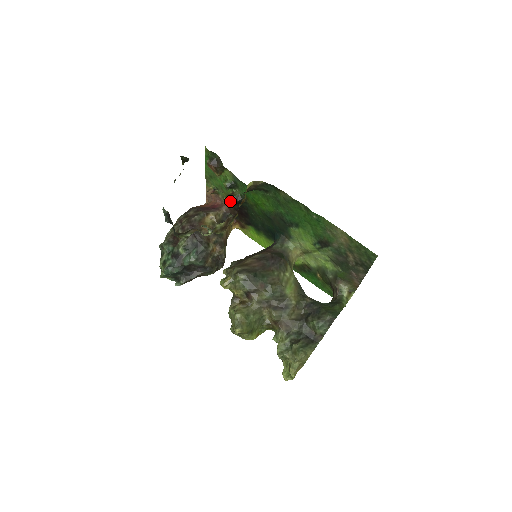
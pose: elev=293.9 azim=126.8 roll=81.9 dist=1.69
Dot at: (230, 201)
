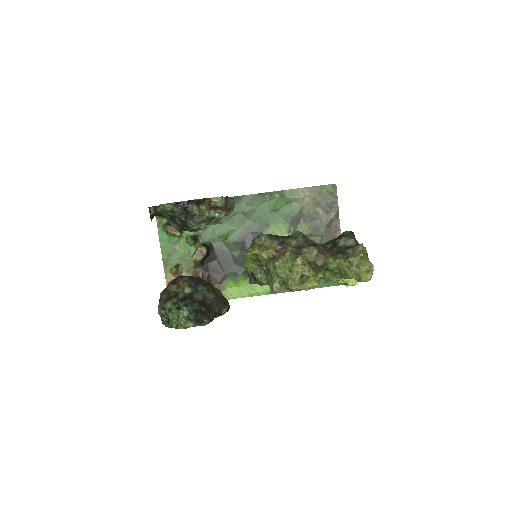
Dot at: (200, 253)
